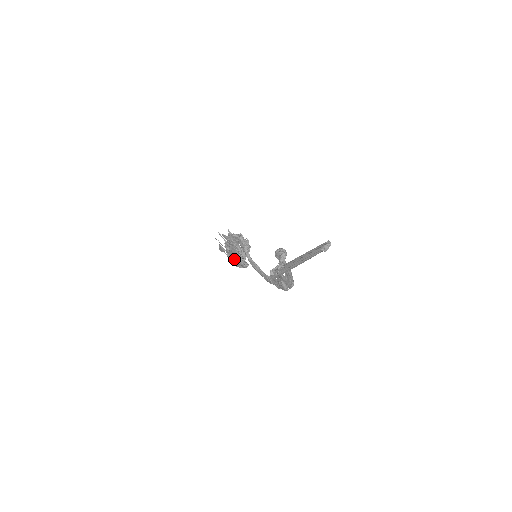
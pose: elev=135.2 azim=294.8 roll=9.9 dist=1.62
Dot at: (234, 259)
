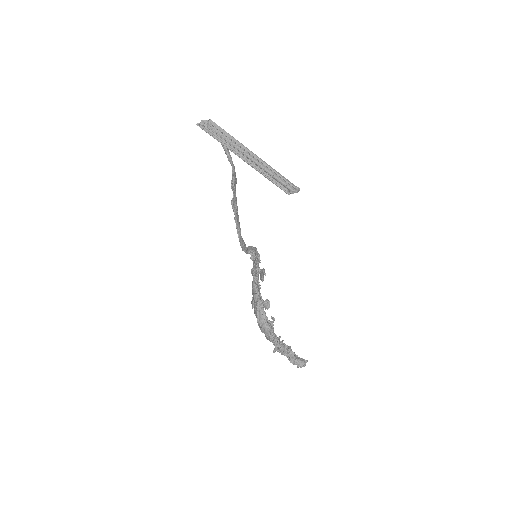
Dot at: (254, 303)
